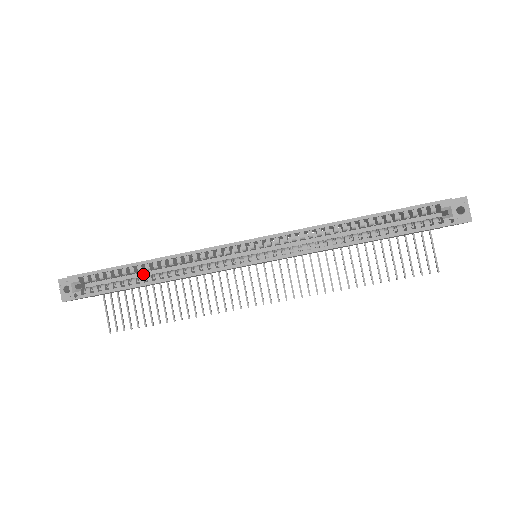
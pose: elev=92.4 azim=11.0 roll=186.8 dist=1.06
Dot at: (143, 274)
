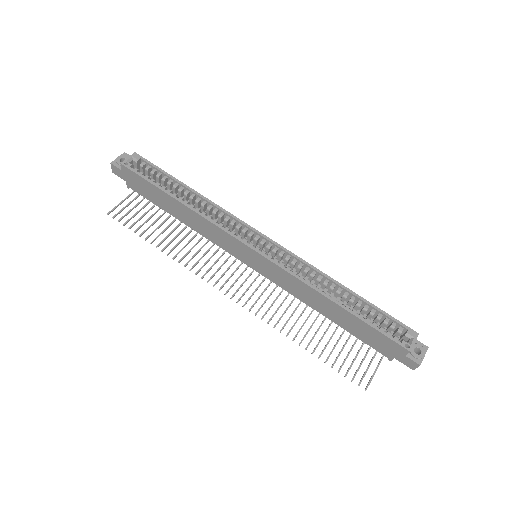
Dot at: occluded
